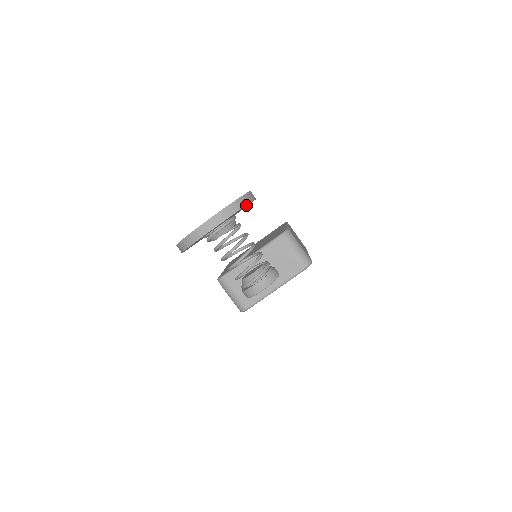
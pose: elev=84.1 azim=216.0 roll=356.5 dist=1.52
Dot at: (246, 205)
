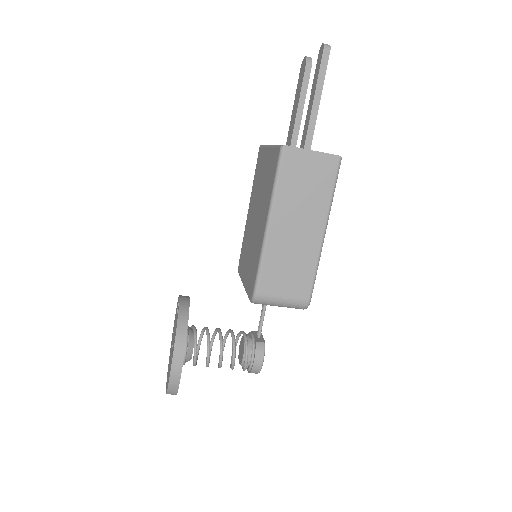
Dot at: occluded
